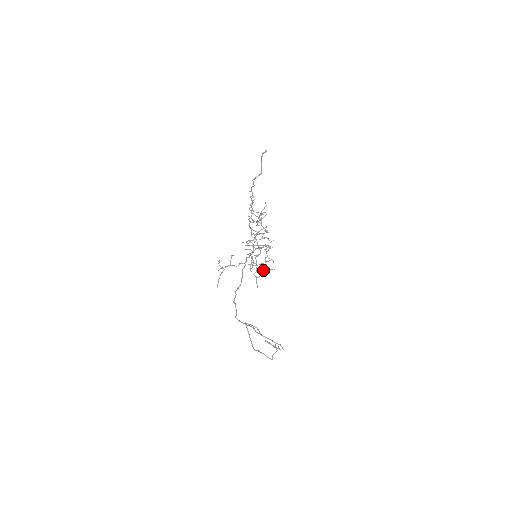
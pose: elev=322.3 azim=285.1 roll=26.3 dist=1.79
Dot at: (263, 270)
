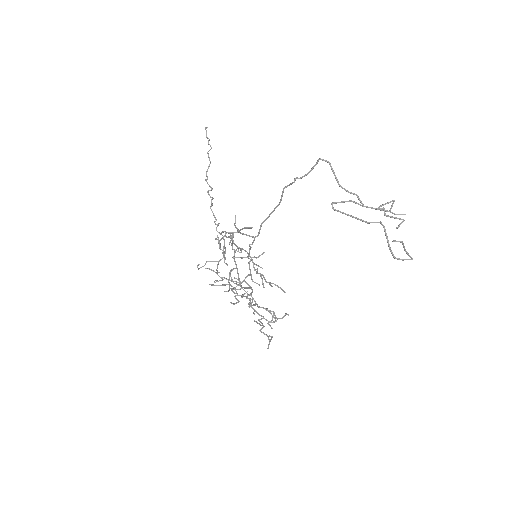
Dot at: occluded
